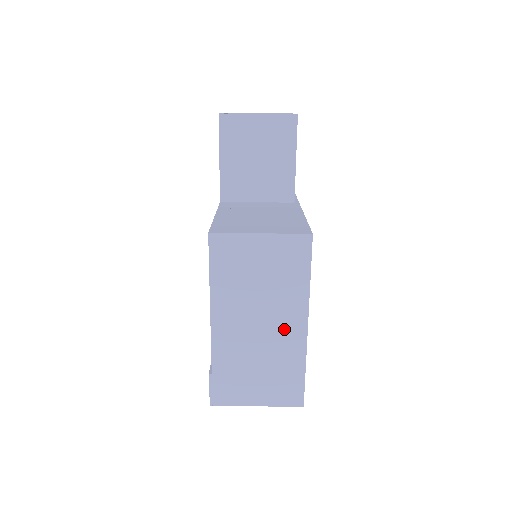
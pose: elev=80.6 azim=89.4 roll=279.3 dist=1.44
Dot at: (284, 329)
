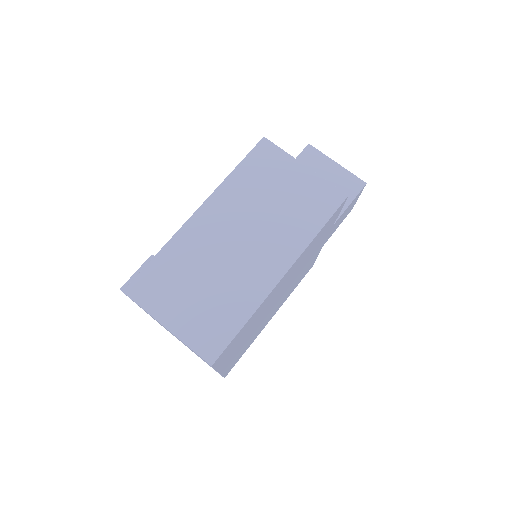
Dot at: (260, 262)
